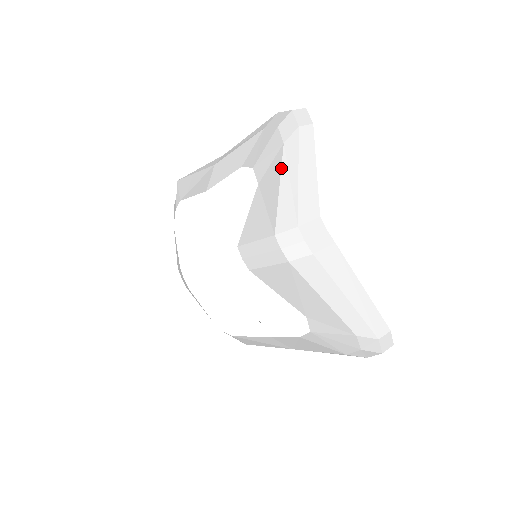
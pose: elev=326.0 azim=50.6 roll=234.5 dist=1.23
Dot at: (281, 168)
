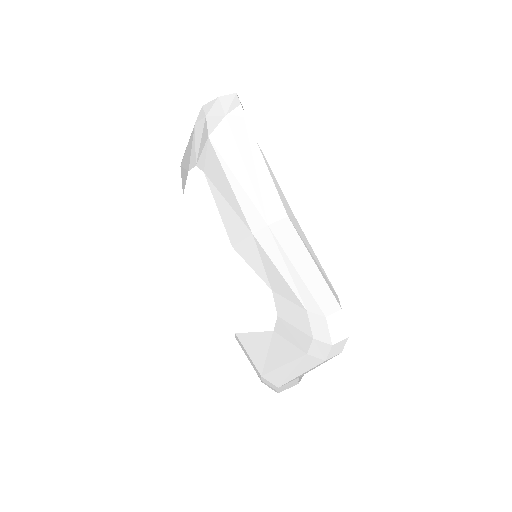
Dot at: (292, 361)
